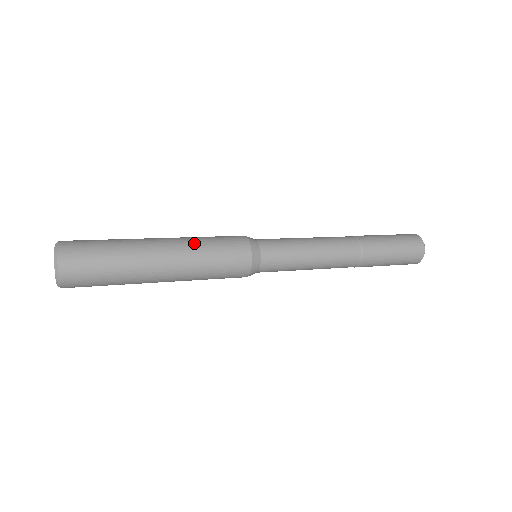
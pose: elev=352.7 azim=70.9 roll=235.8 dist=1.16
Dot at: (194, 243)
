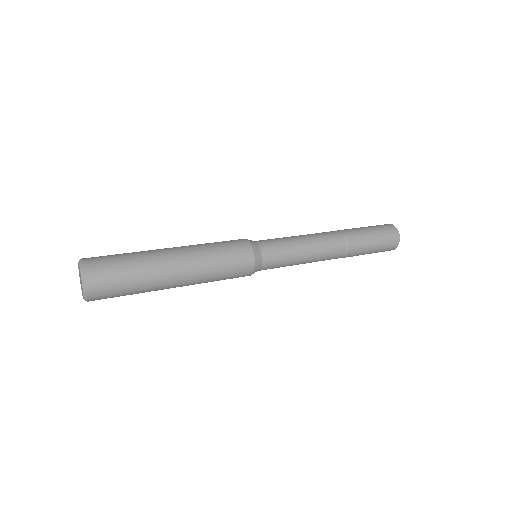
Dot at: (203, 252)
